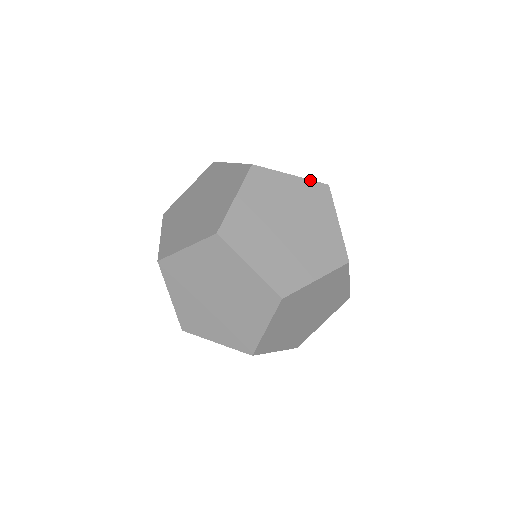
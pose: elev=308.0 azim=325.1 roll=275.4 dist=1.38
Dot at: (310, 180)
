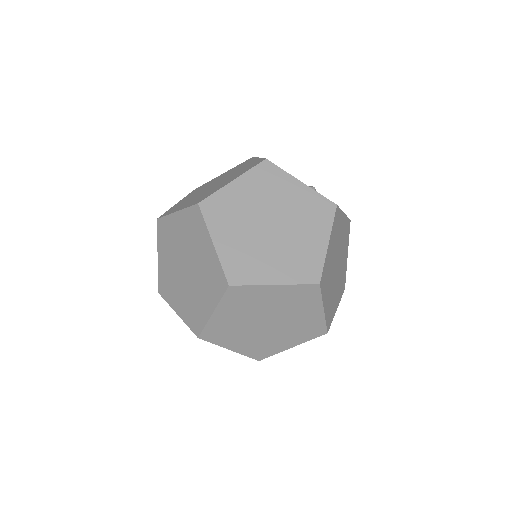
Dot at: (250, 170)
